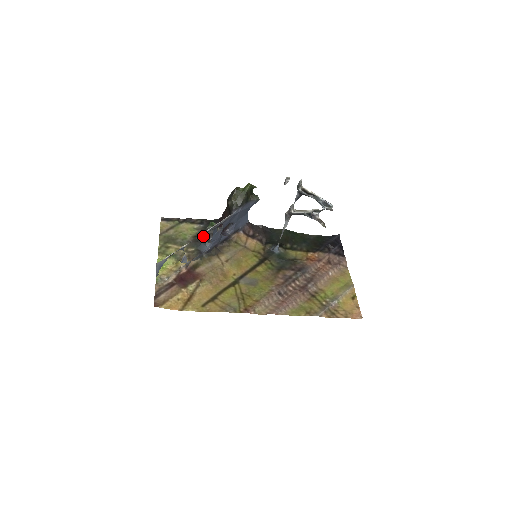
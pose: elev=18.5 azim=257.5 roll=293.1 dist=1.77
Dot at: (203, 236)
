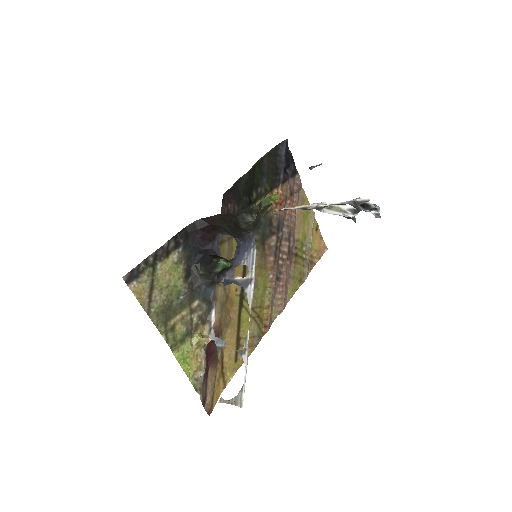
Dot at: (196, 271)
